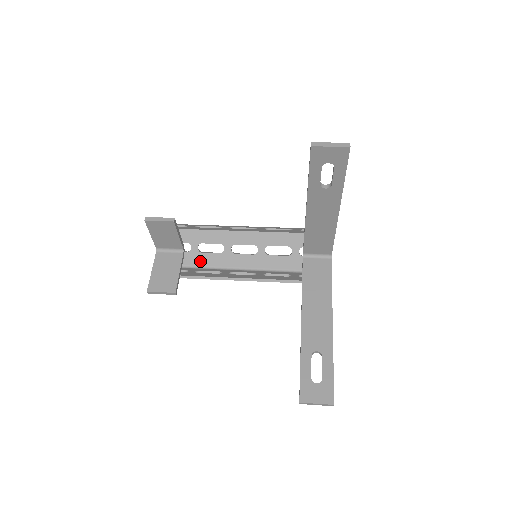
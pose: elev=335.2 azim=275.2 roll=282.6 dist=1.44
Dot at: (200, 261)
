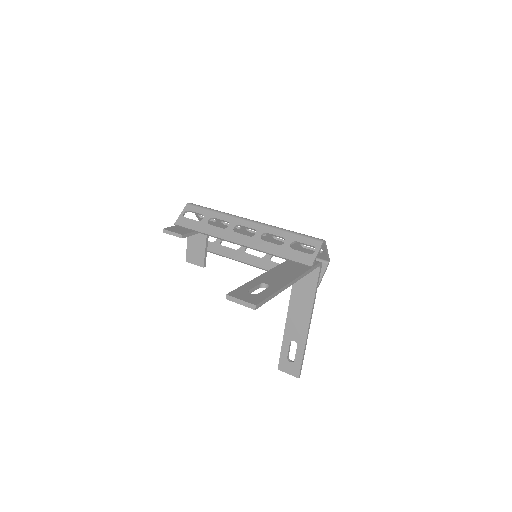
Dot at: occluded
